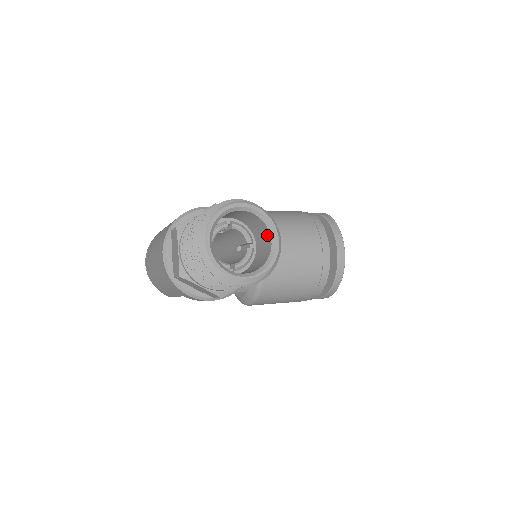
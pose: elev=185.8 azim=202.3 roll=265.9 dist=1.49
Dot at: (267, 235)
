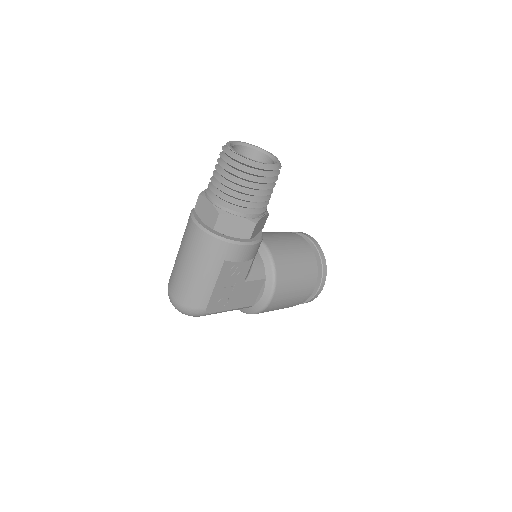
Dot at: (264, 159)
